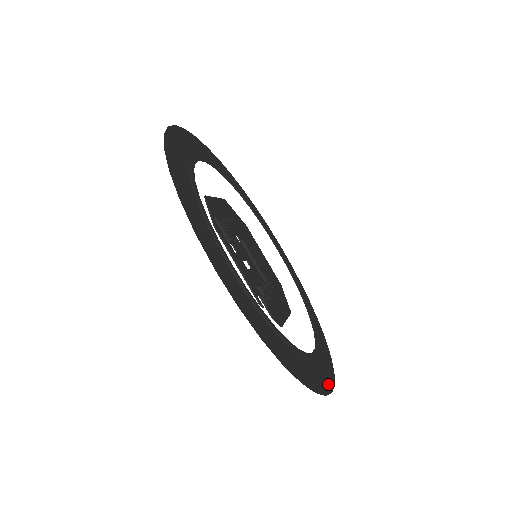
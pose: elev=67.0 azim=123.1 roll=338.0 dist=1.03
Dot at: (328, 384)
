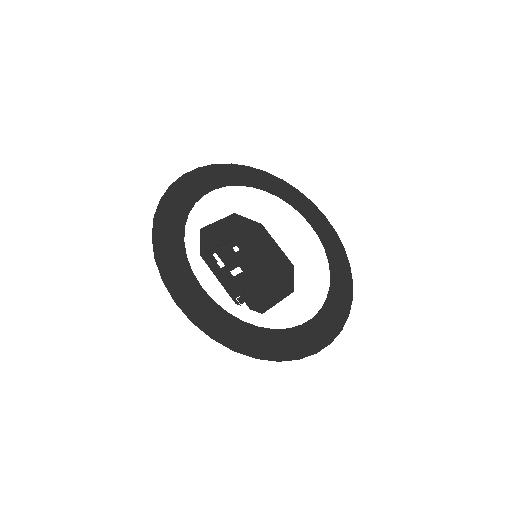
Dot at: (314, 347)
